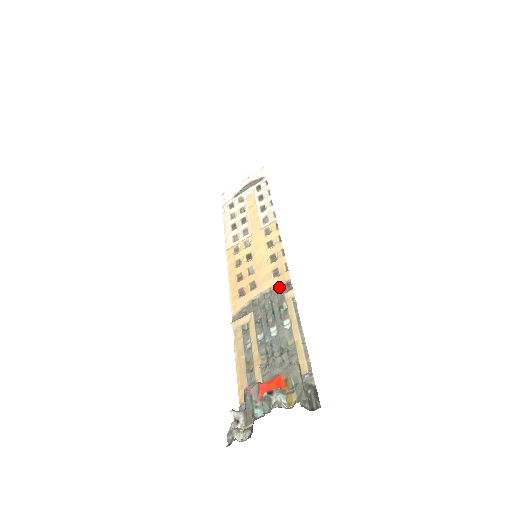
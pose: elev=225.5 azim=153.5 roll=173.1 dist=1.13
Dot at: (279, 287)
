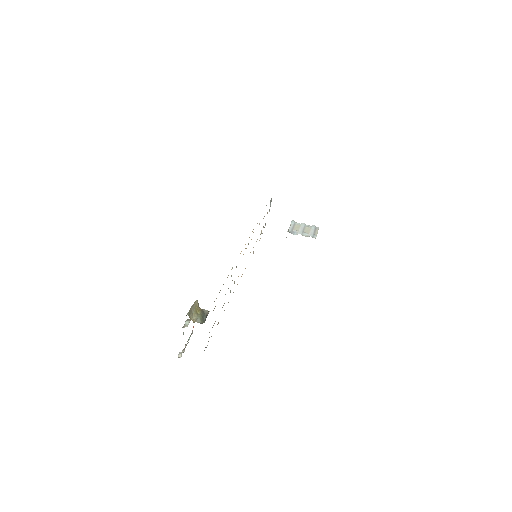
Dot at: (236, 266)
